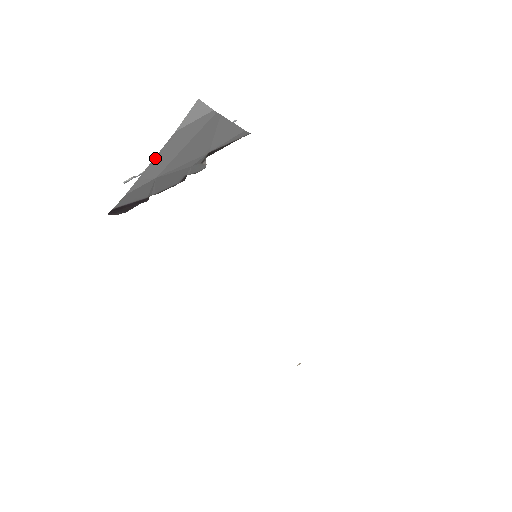
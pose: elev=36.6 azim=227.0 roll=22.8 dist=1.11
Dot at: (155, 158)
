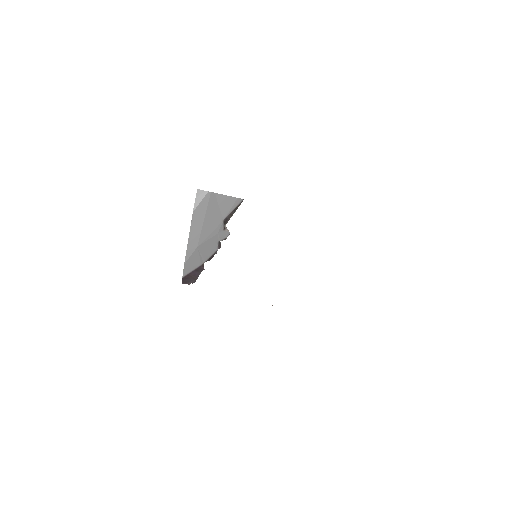
Dot at: (190, 233)
